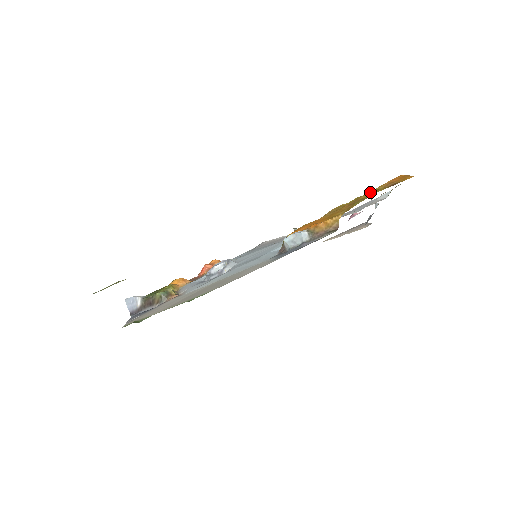
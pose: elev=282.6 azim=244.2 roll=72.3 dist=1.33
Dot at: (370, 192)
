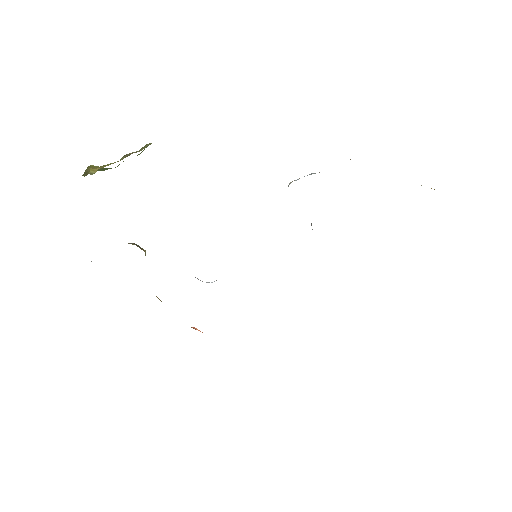
Dot at: occluded
